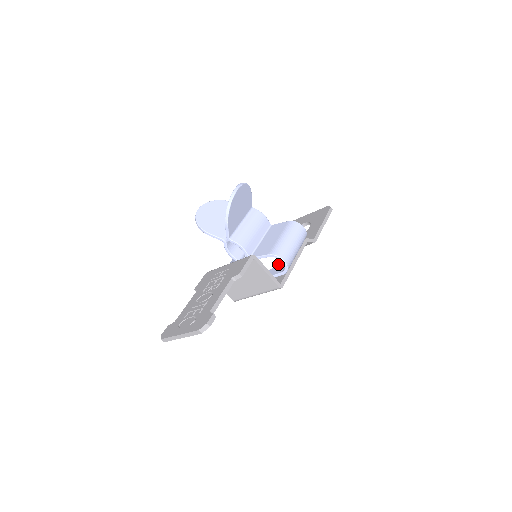
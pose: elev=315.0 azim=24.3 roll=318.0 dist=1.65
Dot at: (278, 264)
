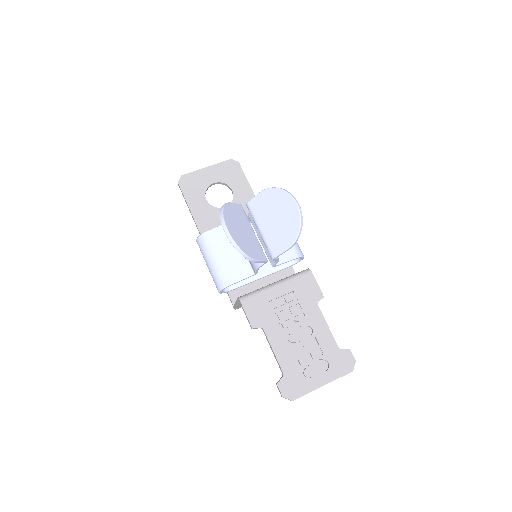
Dot at: occluded
